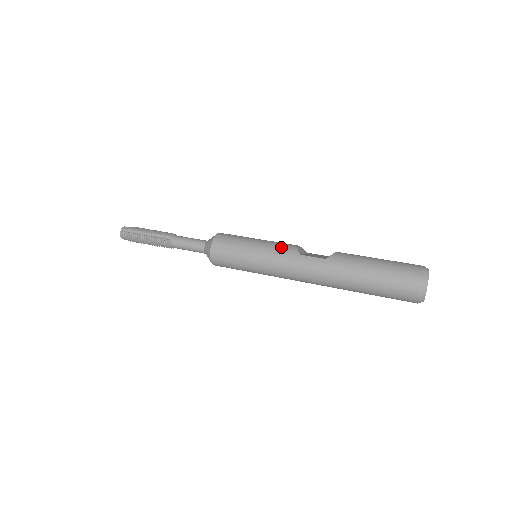
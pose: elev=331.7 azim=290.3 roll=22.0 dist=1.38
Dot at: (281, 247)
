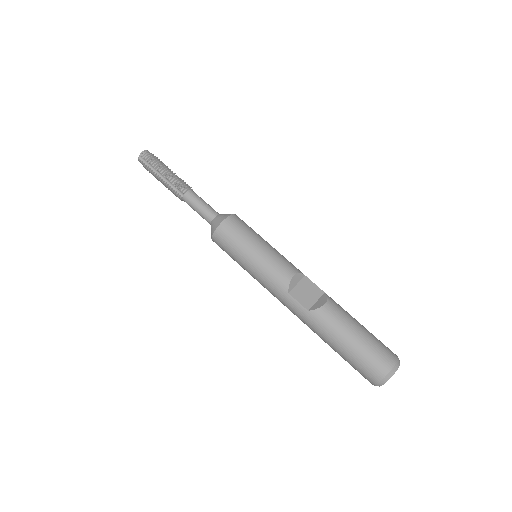
Dot at: (275, 274)
